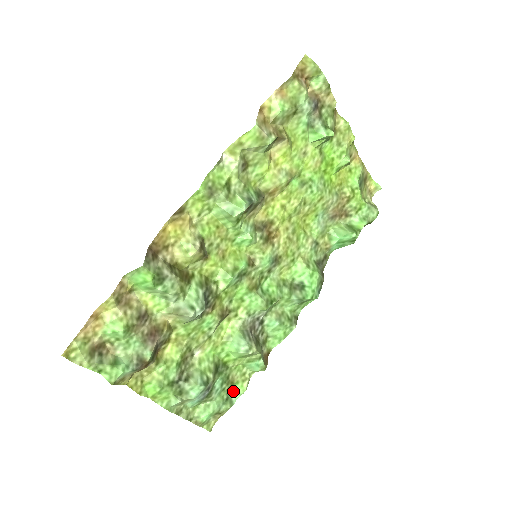
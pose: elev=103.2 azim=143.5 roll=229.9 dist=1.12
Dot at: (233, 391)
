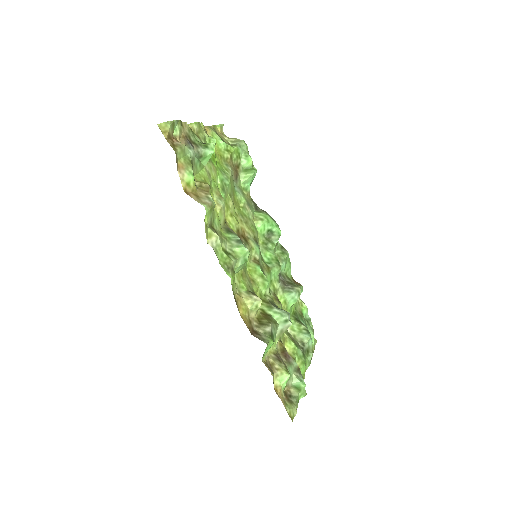
Dot at: (304, 315)
